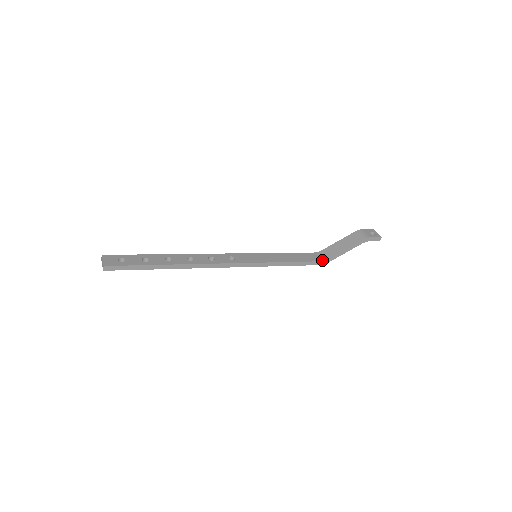
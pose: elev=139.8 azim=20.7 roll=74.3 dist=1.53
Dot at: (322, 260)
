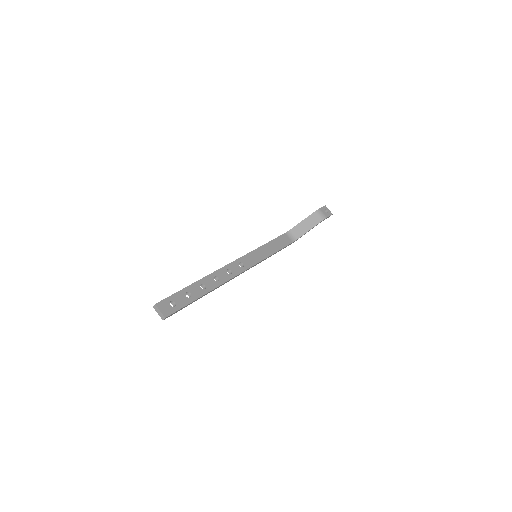
Dot at: (293, 241)
